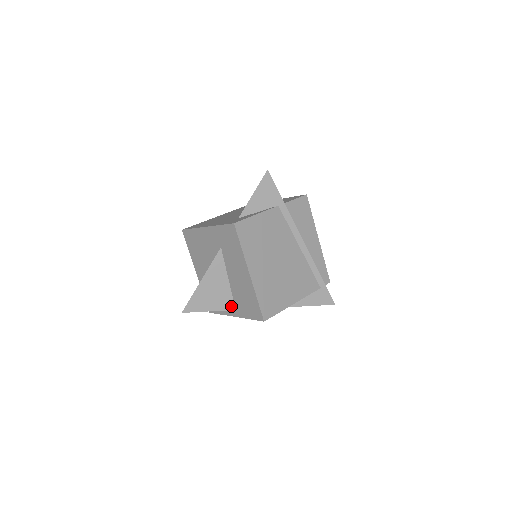
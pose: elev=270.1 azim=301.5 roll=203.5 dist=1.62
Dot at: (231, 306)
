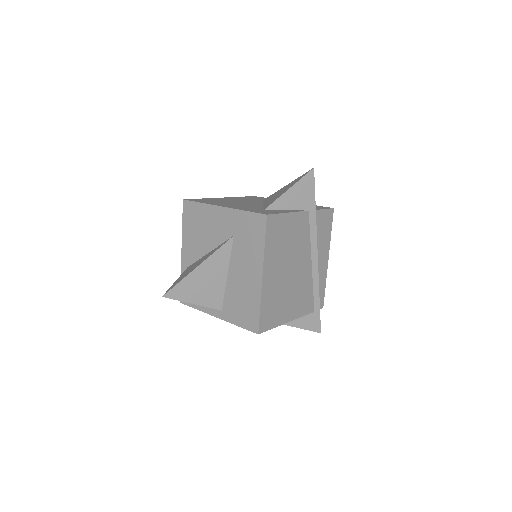
Dot at: (218, 305)
